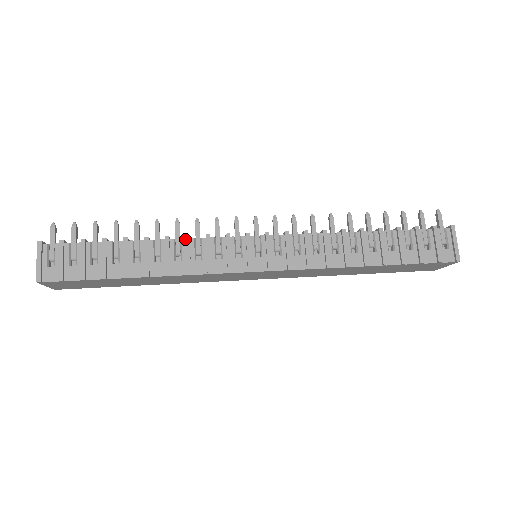
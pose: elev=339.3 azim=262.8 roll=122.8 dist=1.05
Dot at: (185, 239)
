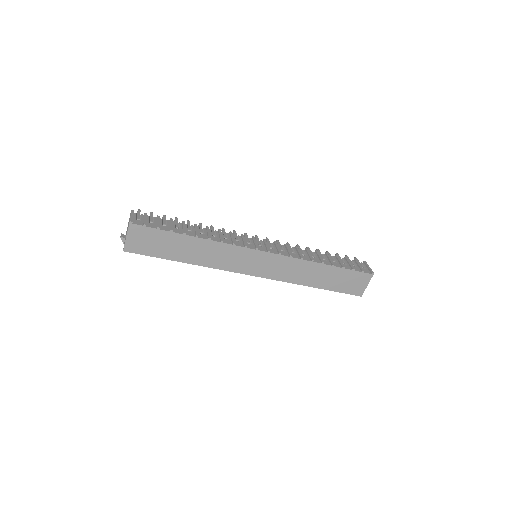
Dot at: (218, 231)
